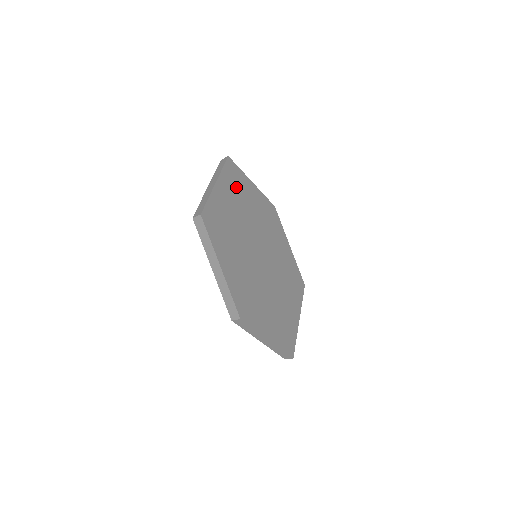
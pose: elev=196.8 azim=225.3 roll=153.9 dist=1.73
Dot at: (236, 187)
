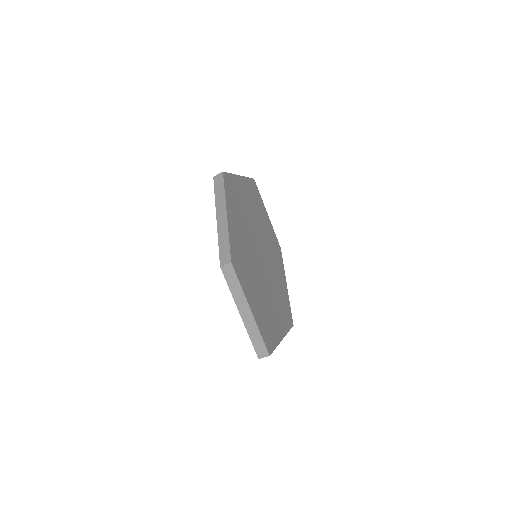
Dot at: (254, 198)
